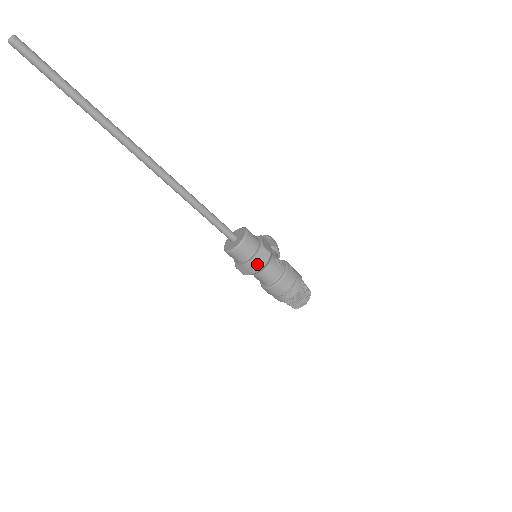
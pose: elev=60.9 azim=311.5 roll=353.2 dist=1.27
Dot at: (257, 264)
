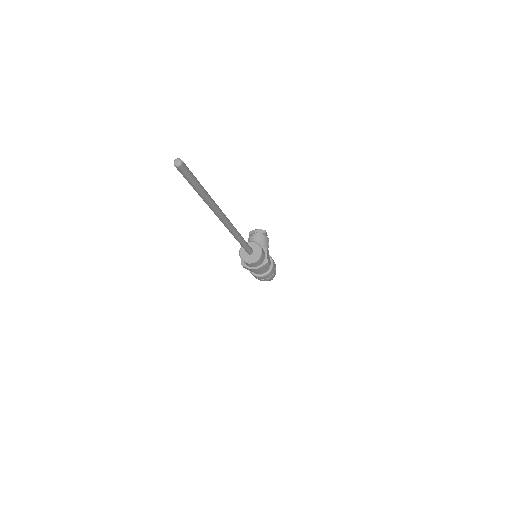
Dot at: (258, 270)
